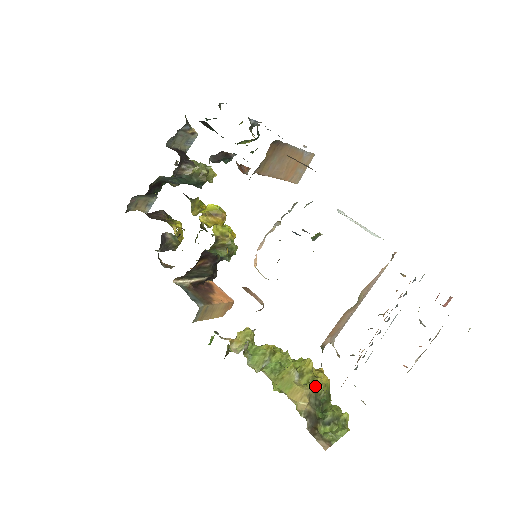
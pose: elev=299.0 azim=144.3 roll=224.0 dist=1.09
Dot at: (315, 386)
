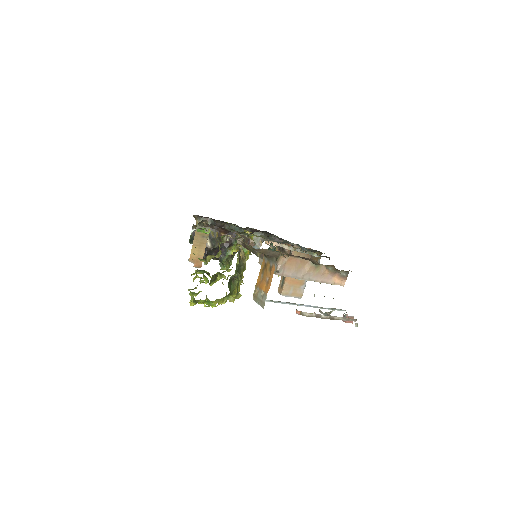
Dot at: (241, 273)
